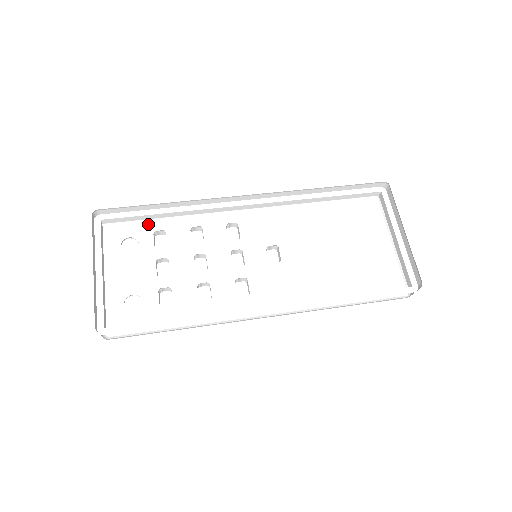
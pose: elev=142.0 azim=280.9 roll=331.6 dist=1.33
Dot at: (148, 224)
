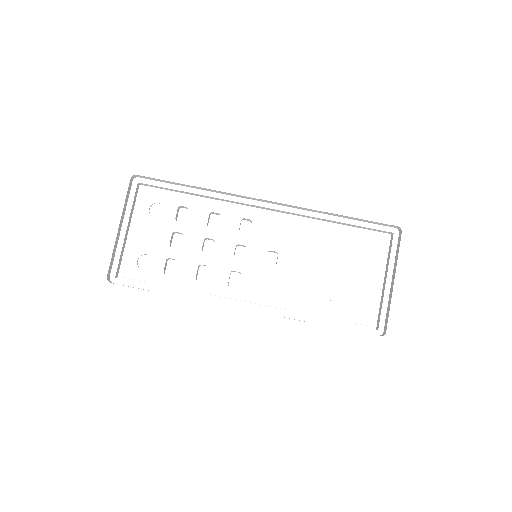
Dot at: (179, 193)
